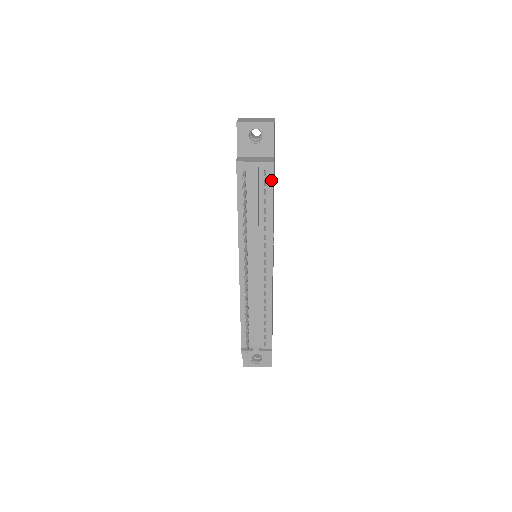
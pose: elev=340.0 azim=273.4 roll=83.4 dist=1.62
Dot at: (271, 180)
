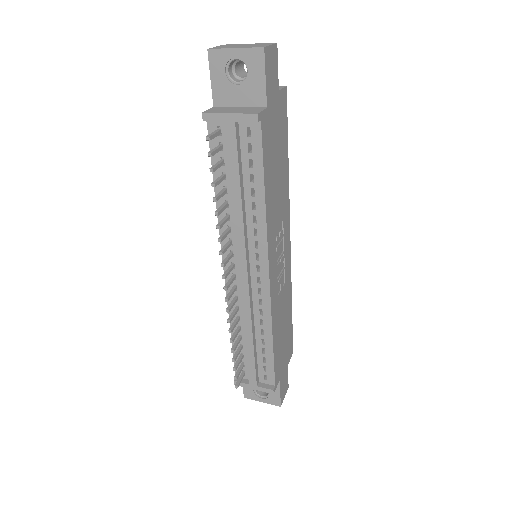
Dot at: (259, 144)
